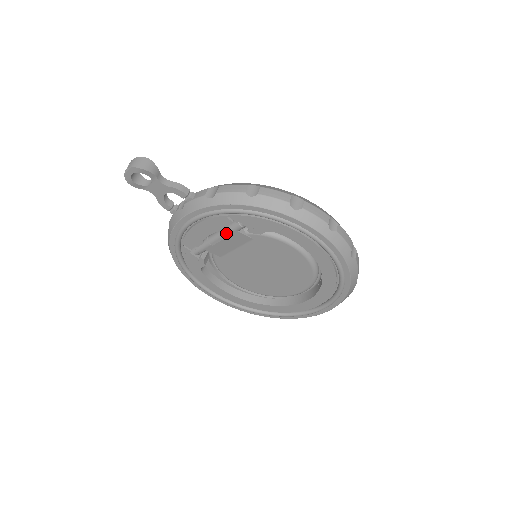
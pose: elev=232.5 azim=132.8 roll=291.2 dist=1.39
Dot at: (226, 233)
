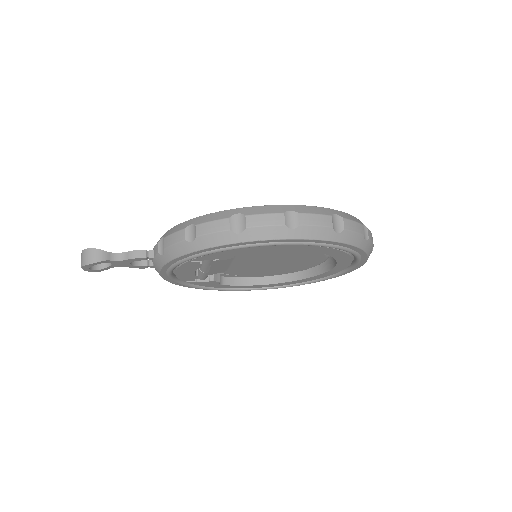
Dot at: (206, 265)
